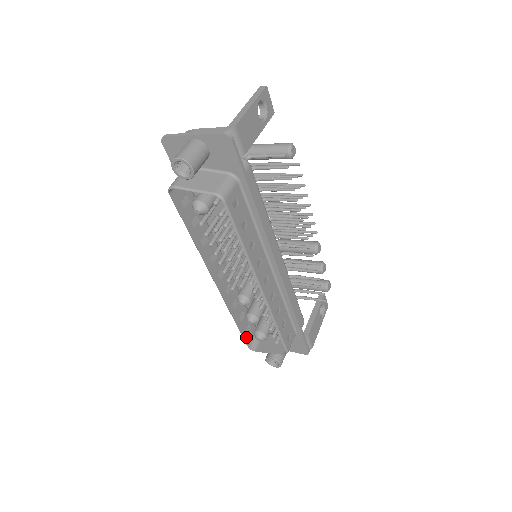
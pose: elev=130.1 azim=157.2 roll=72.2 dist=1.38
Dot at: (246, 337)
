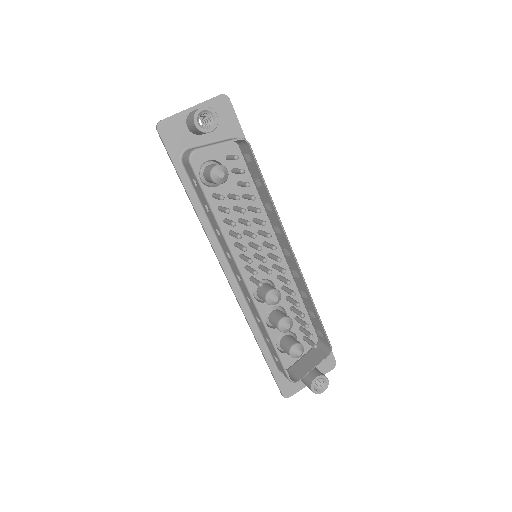
Dot at: (283, 366)
